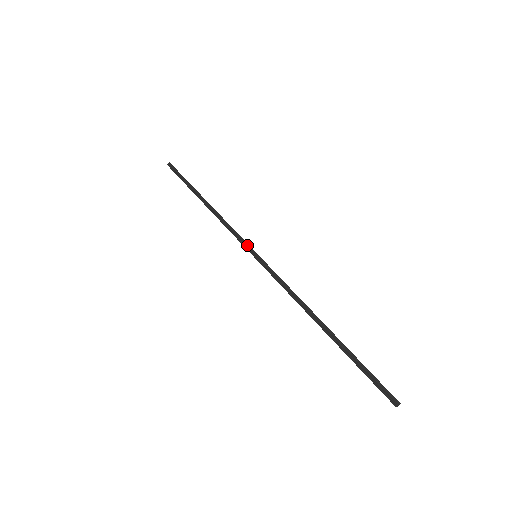
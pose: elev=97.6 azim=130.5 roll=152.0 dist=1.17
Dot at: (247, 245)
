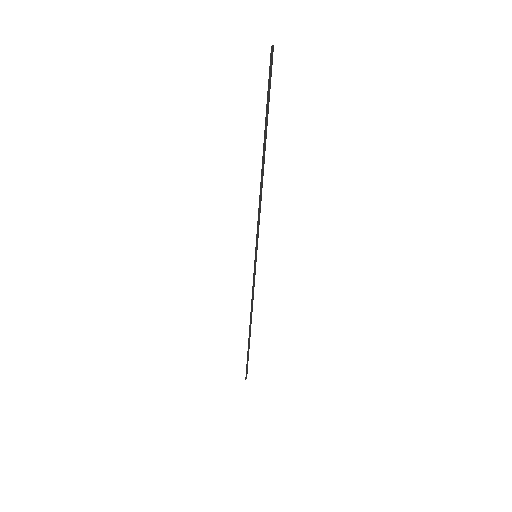
Dot at: (254, 269)
